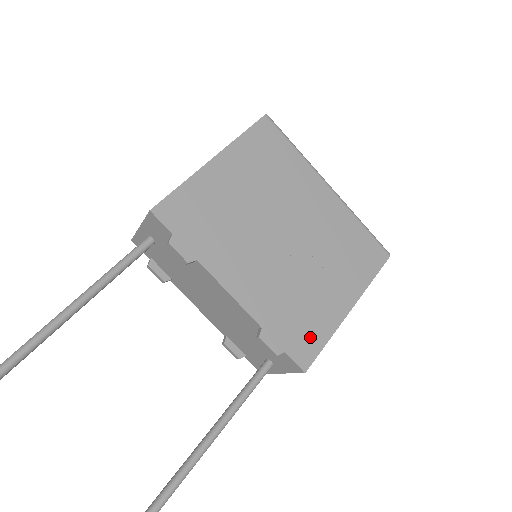
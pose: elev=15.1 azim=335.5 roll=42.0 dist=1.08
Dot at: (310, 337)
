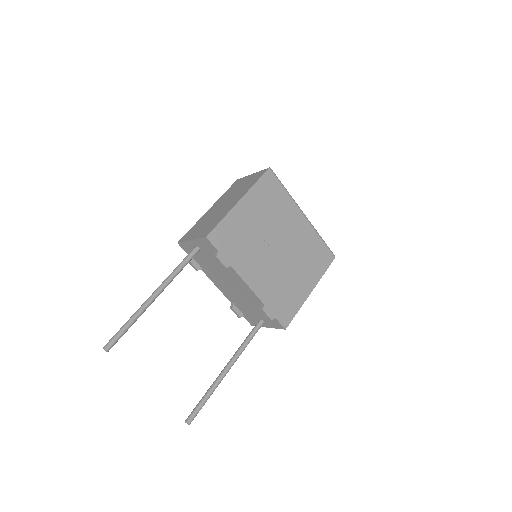
Dot at: (289, 309)
